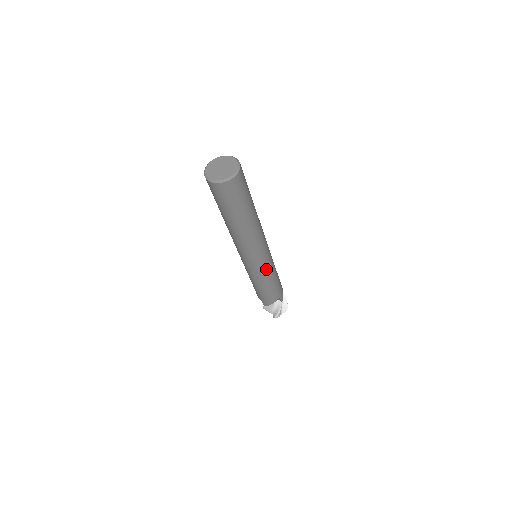
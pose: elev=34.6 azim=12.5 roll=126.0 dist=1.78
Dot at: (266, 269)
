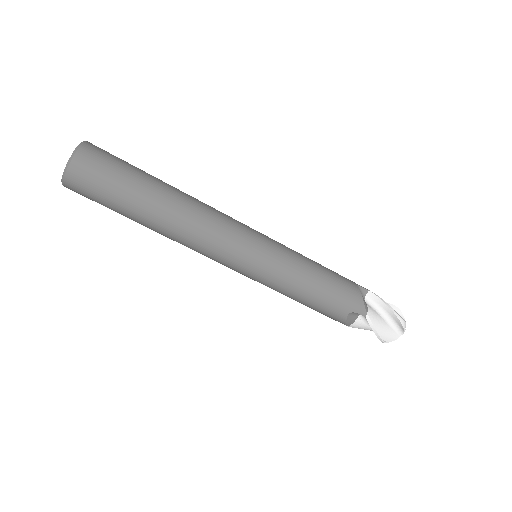
Dot at: (278, 246)
